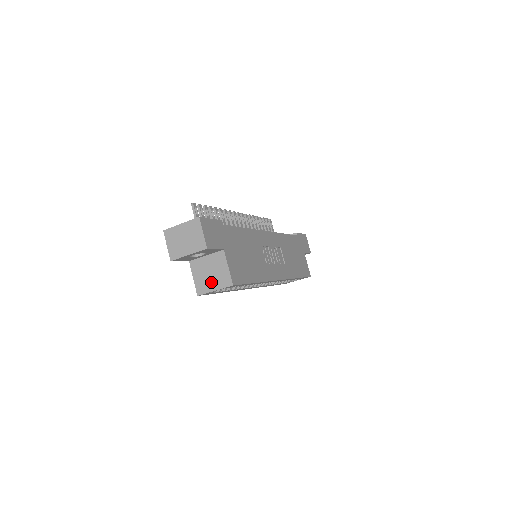
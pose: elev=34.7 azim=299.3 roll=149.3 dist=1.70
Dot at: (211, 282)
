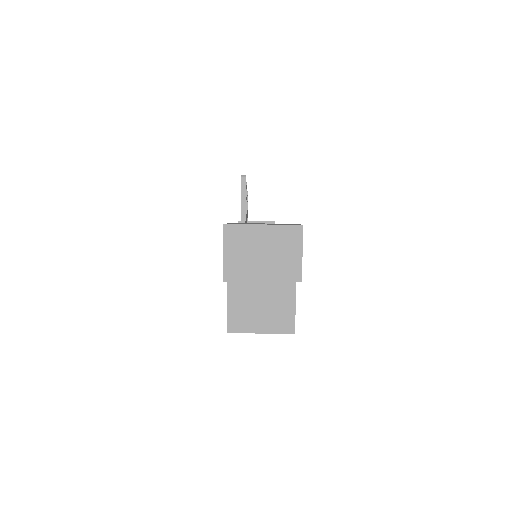
Dot at: (258, 318)
